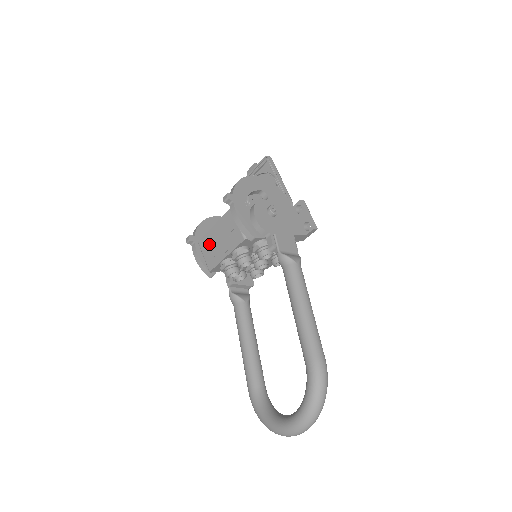
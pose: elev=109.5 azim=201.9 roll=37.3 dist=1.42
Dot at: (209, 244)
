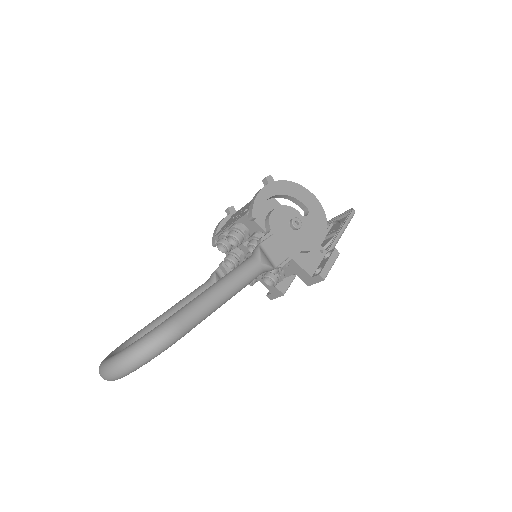
Dot at: (233, 216)
